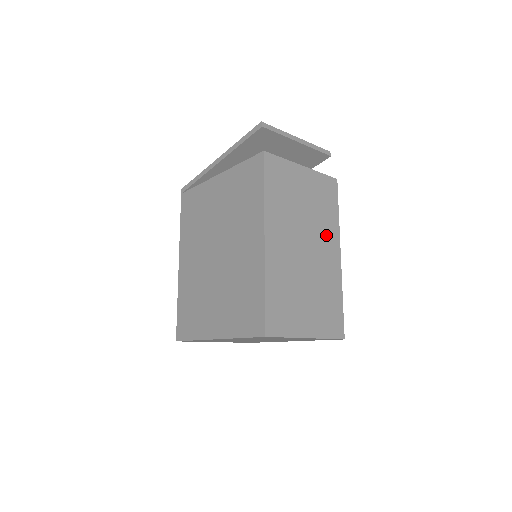
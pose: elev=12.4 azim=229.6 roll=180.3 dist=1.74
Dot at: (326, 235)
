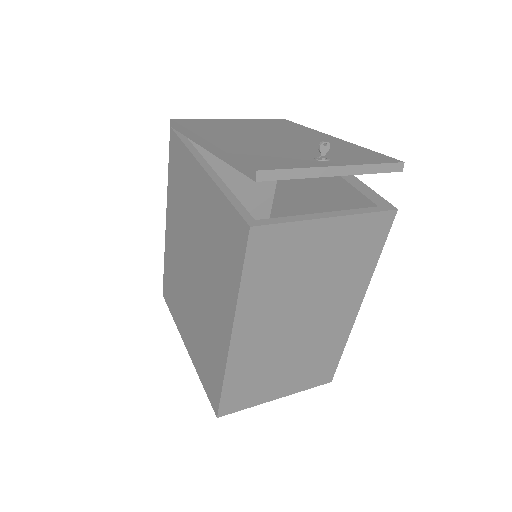
Dot at: (343, 294)
